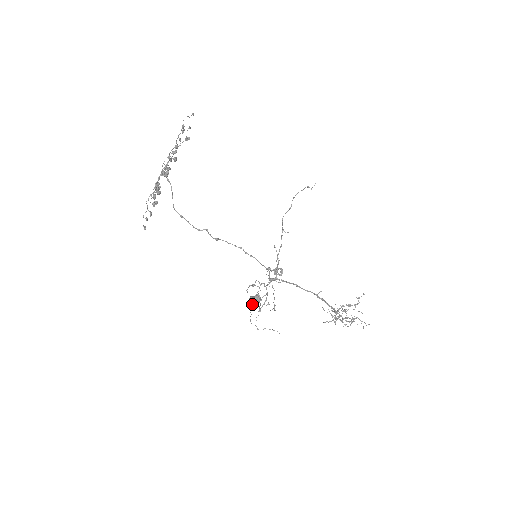
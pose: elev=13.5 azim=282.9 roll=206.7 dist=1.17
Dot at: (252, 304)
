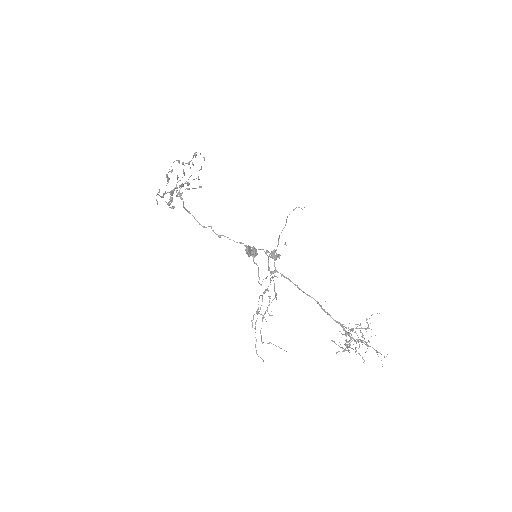
Dot at: (249, 252)
